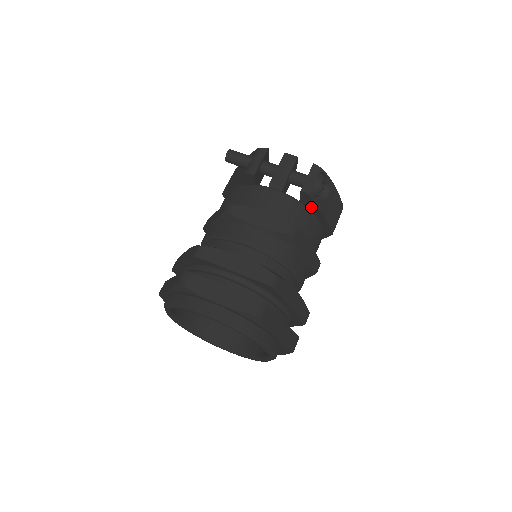
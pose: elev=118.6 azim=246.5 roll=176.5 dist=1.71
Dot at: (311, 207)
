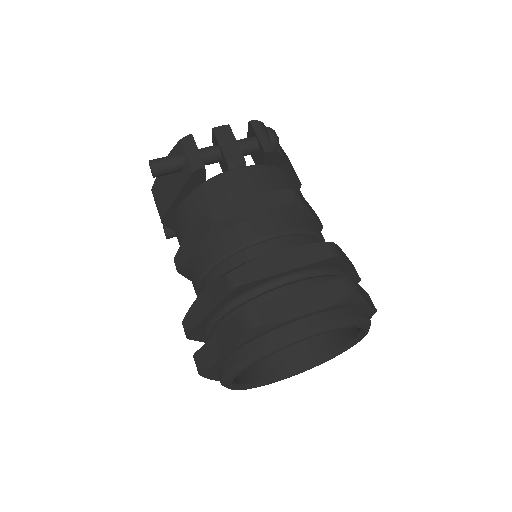
Dot at: occluded
